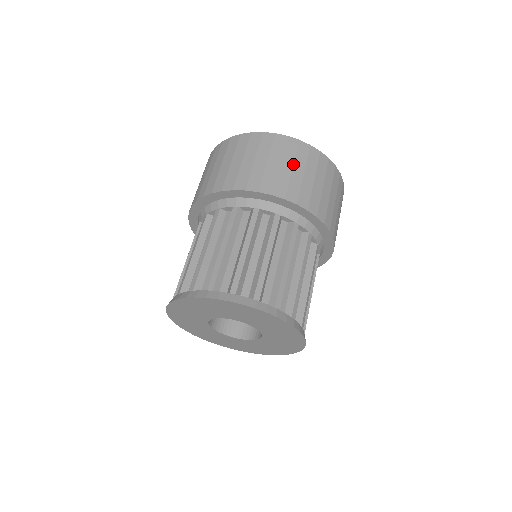
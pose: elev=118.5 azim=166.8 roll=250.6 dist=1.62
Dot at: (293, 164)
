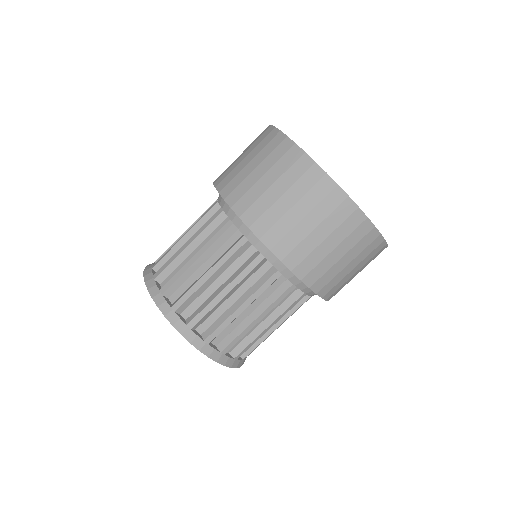
Dot at: (346, 253)
